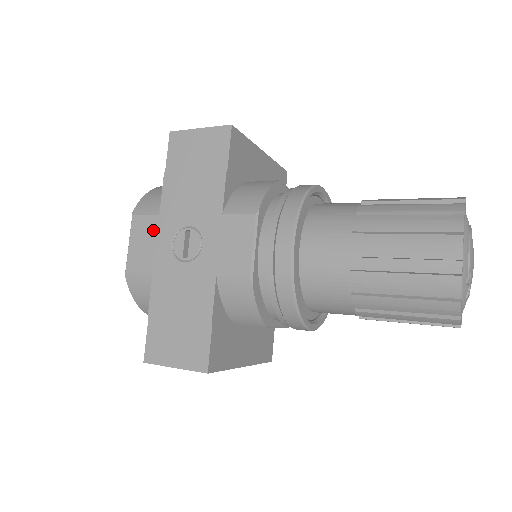
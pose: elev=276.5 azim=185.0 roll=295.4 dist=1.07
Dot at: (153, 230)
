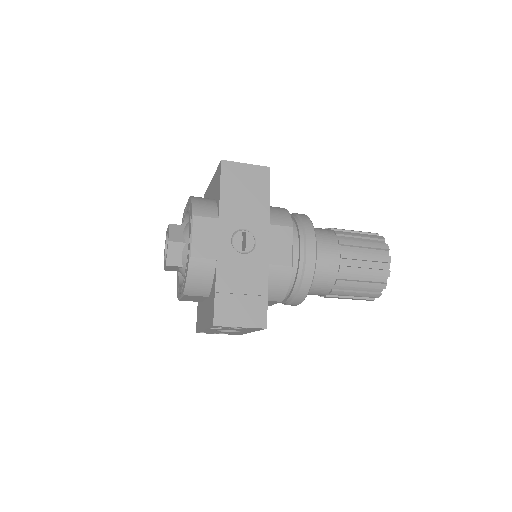
Dot at: (214, 229)
